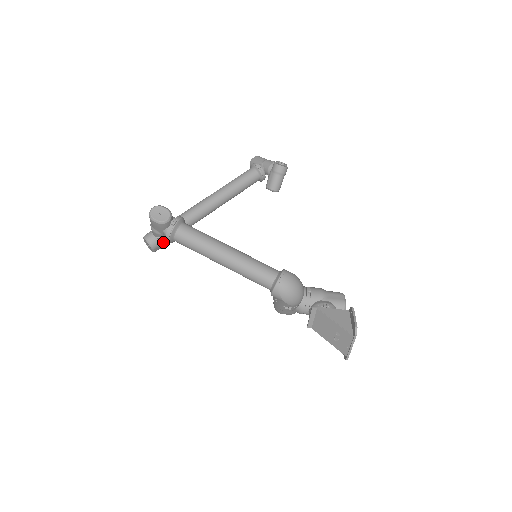
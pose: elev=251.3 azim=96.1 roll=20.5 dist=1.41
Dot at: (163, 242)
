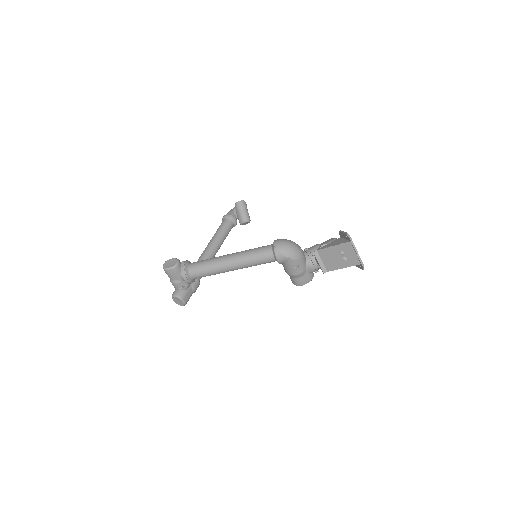
Dot at: (187, 291)
